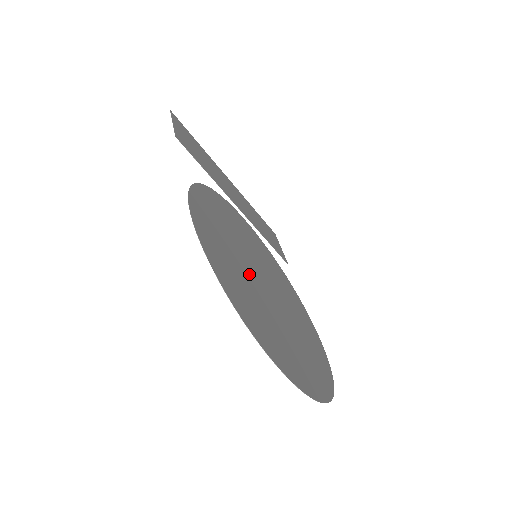
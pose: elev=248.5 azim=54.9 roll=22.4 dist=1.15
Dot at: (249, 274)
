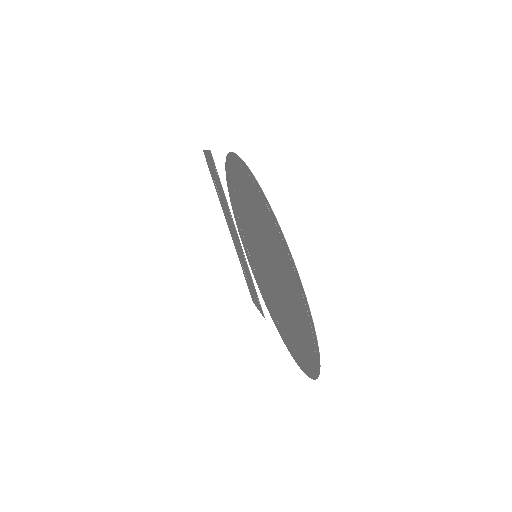
Dot at: (260, 237)
